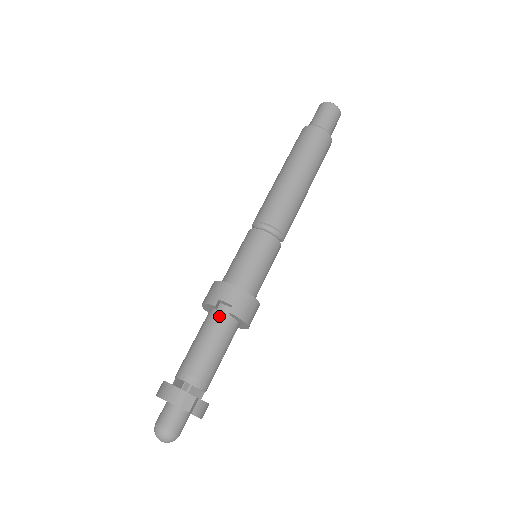
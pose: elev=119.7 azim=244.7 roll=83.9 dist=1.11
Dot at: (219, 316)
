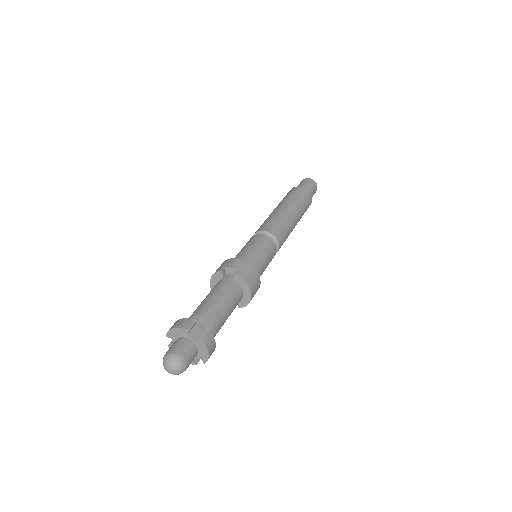
Dot at: (225, 281)
